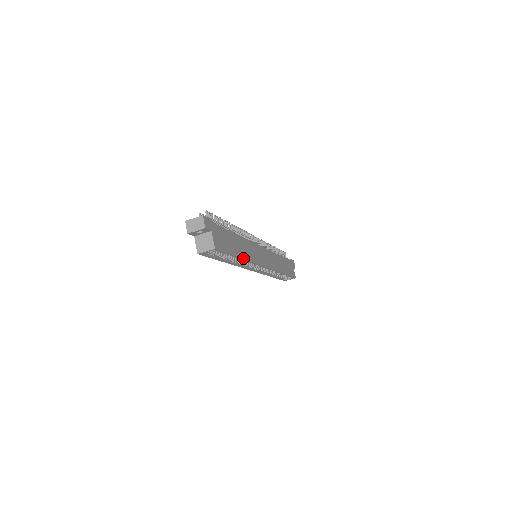
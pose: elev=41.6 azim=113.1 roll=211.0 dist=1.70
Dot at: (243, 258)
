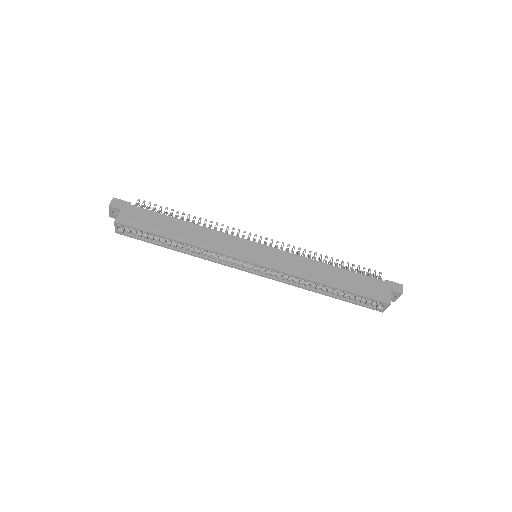
Dot at: (184, 242)
